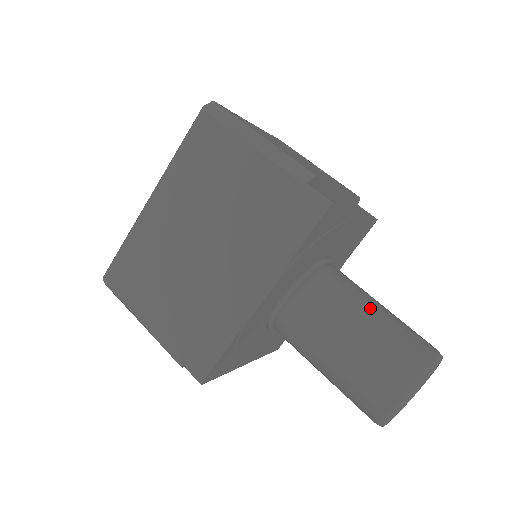
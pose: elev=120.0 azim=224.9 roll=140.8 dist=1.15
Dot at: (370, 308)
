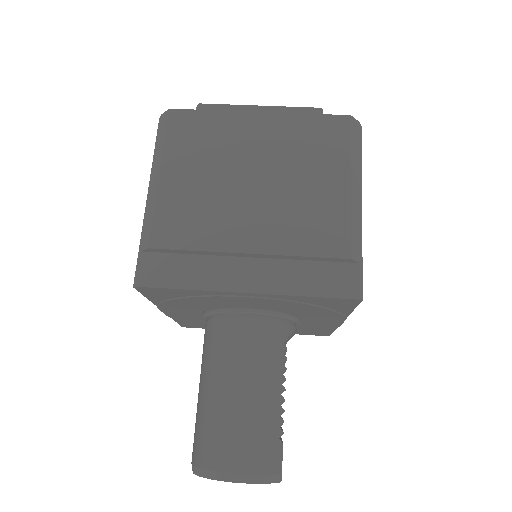
Dot at: (222, 384)
